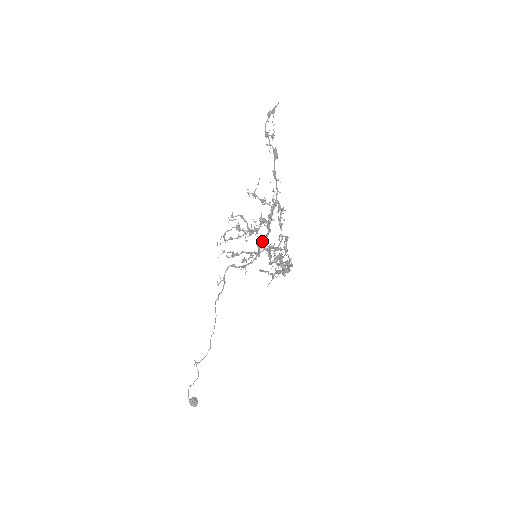
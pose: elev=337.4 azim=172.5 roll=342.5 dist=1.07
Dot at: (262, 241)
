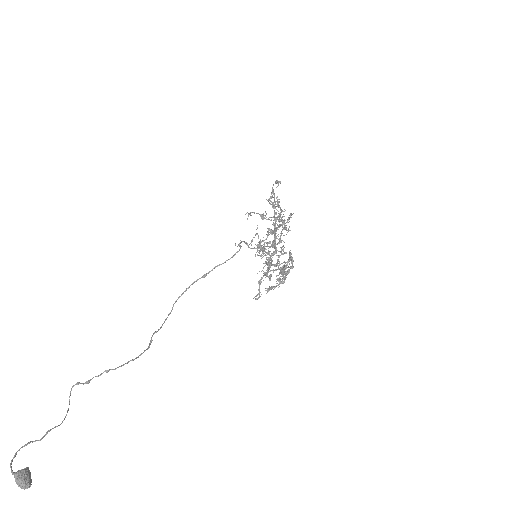
Dot at: (273, 241)
